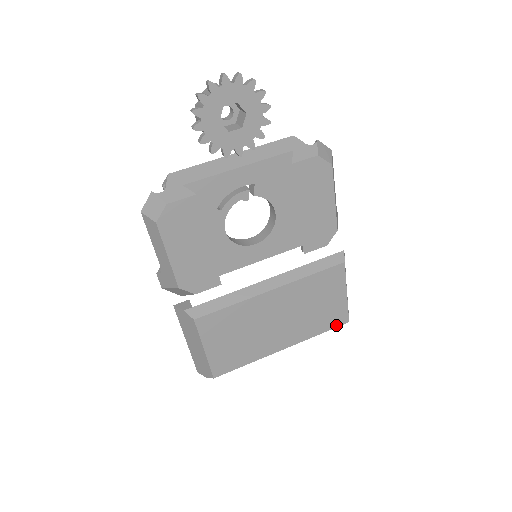
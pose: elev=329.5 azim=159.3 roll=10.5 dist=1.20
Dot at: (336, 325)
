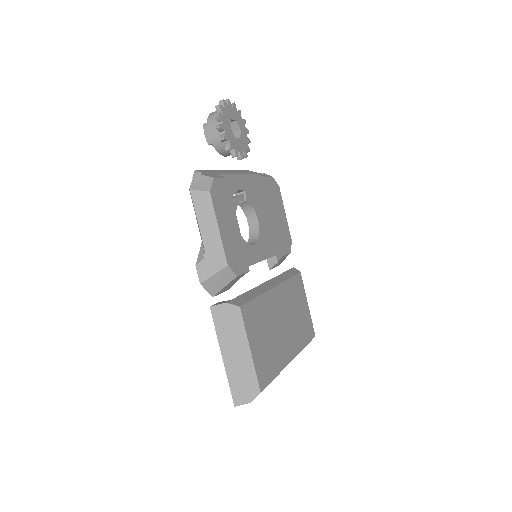
Dot at: (310, 338)
